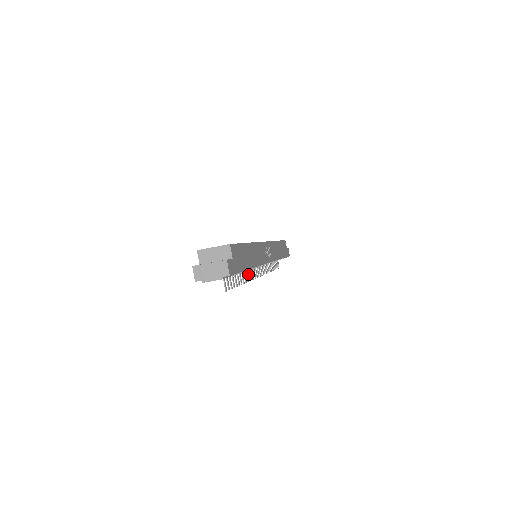
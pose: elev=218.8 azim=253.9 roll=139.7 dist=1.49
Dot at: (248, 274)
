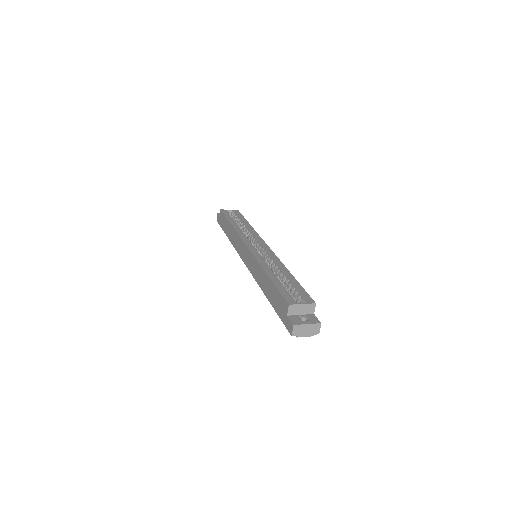
Dot at: occluded
